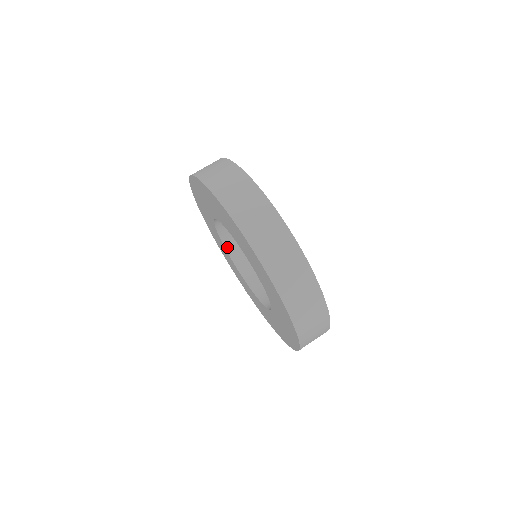
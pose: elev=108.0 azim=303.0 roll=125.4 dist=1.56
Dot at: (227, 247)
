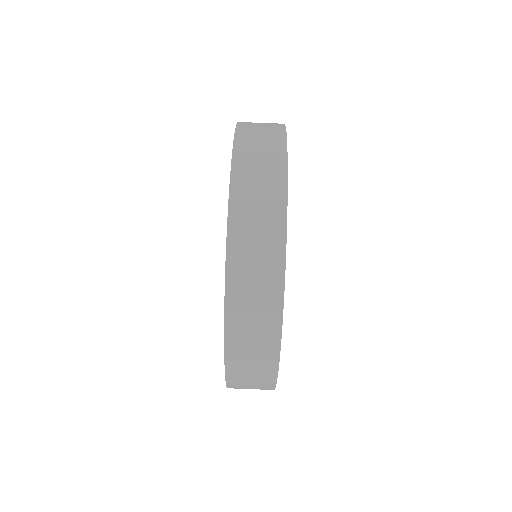
Dot at: occluded
